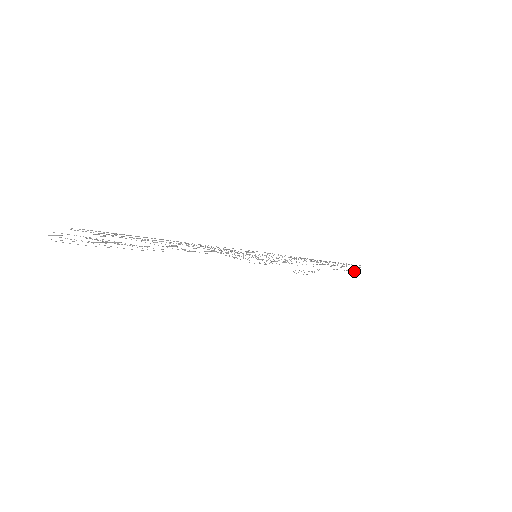
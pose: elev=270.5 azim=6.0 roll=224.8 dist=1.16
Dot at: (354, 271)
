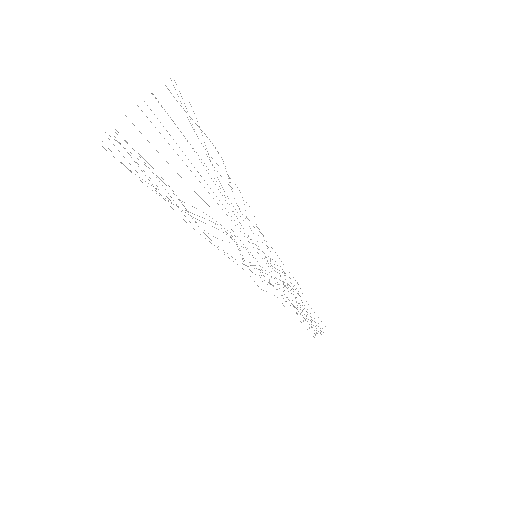
Dot at: occluded
